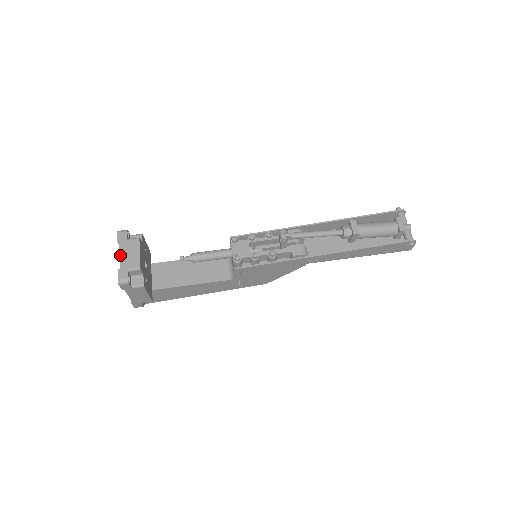
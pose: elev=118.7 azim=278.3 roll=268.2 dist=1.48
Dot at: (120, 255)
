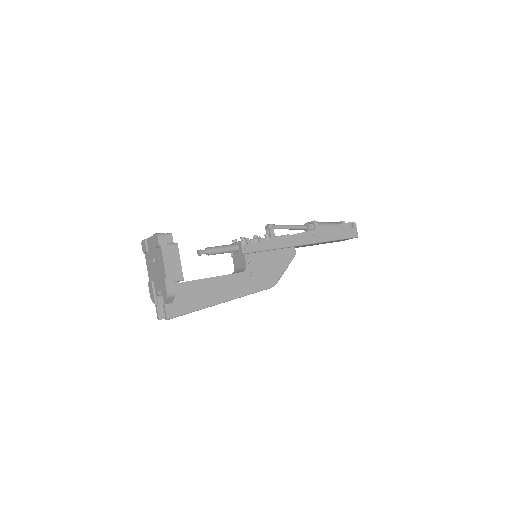
Dot at: (151, 237)
